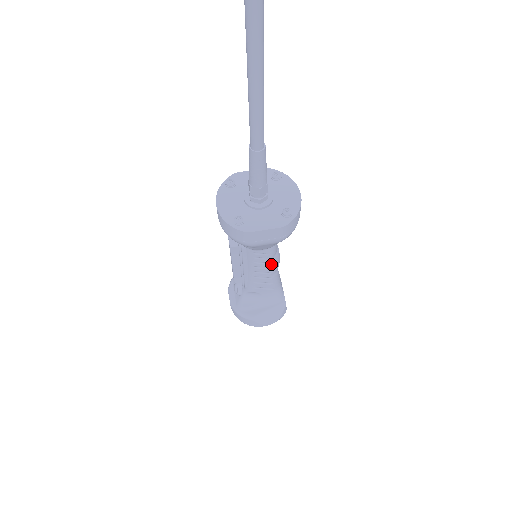
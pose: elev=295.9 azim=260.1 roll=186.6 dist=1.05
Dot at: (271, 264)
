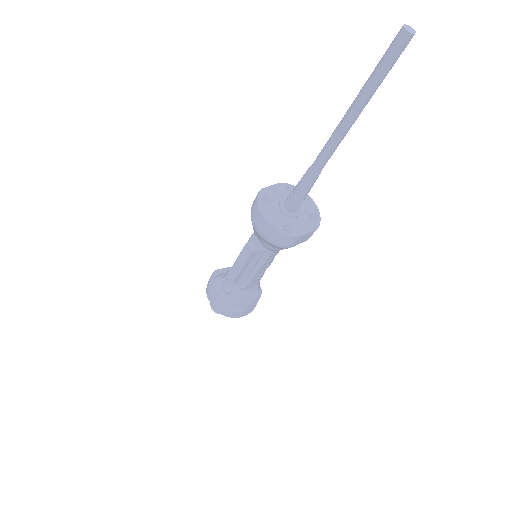
Dot at: occluded
